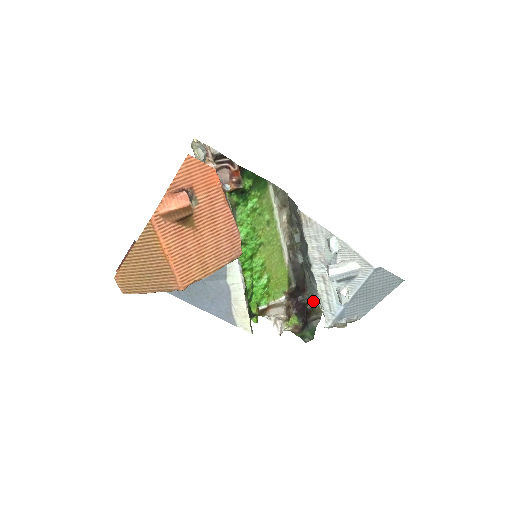
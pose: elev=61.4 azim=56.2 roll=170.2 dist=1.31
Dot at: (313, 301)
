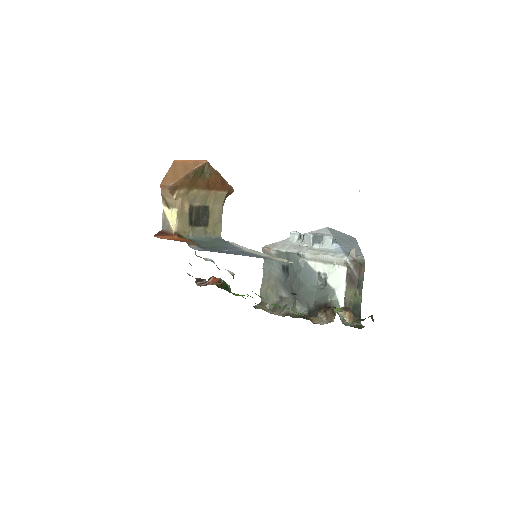
Dot at: (347, 324)
